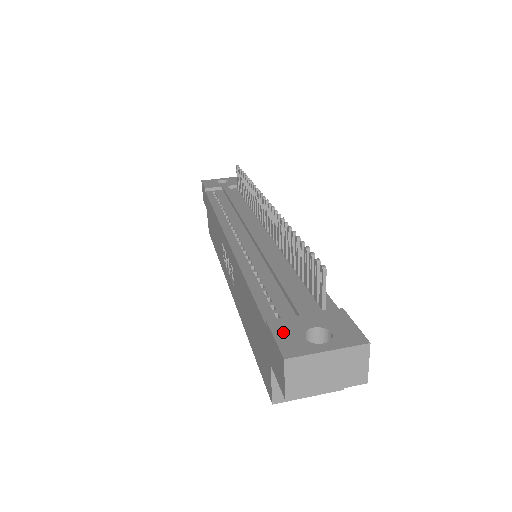
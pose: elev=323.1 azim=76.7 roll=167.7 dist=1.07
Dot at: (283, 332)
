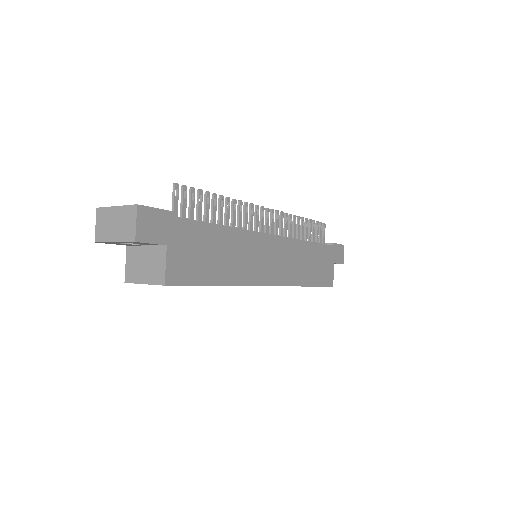
Dot at: occluded
